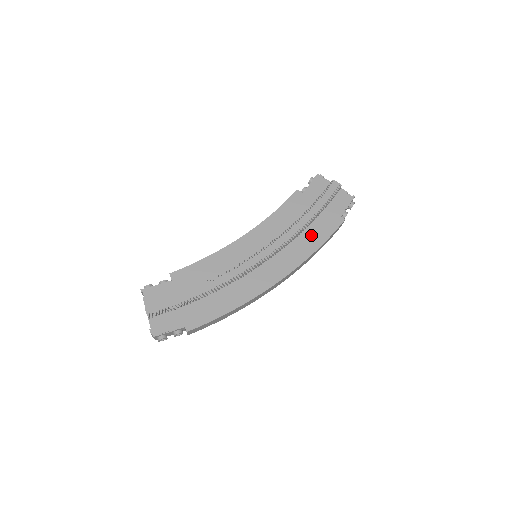
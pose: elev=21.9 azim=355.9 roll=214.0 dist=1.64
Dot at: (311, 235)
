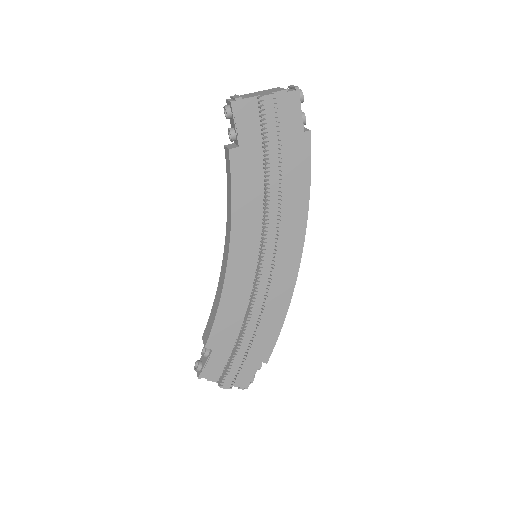
Dot at: (291, 187)
